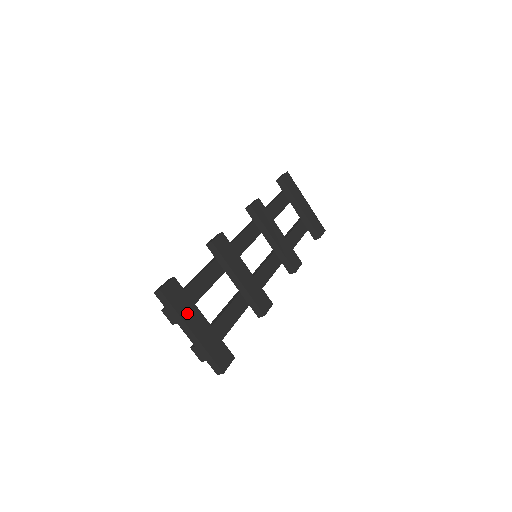
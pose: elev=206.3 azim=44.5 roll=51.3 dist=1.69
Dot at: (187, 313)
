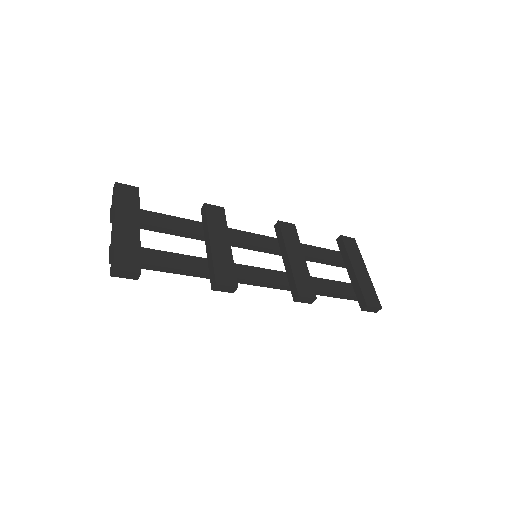
Dot at: (125, 210)
